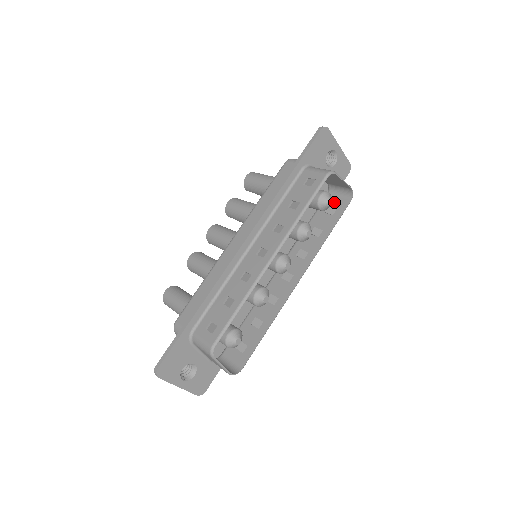
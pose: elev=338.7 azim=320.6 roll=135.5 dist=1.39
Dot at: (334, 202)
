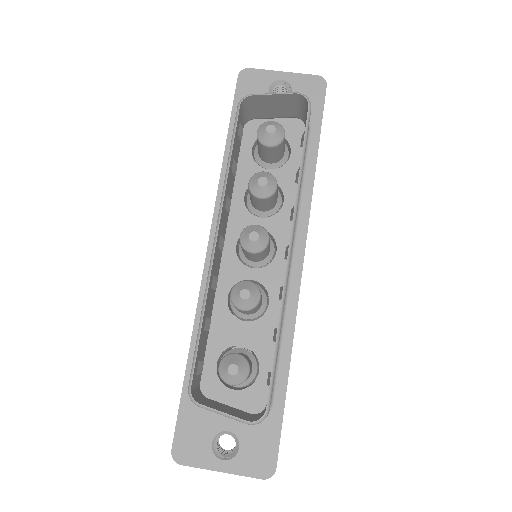
Dot at: occluded
